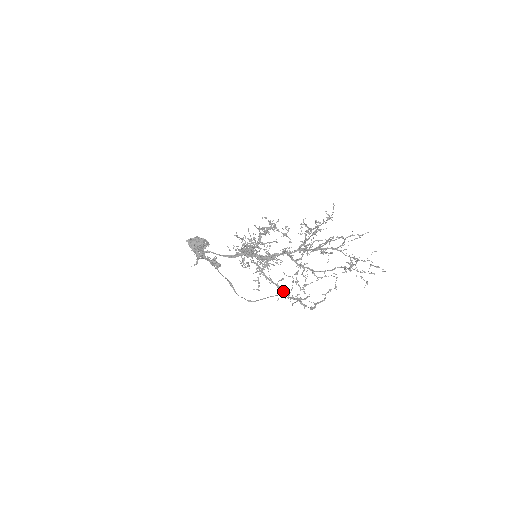
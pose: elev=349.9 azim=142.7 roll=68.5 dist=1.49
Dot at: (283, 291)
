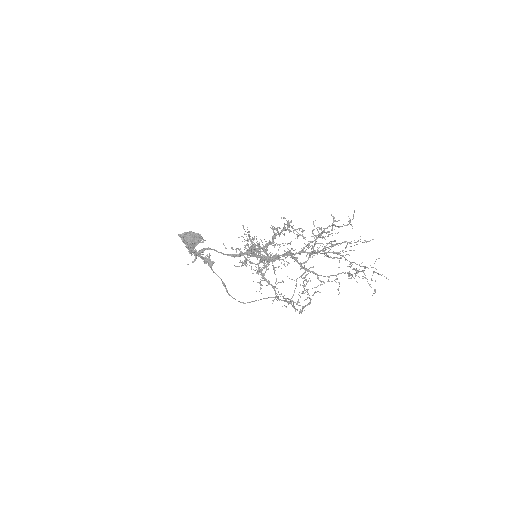
Dot at: (280, 294)
